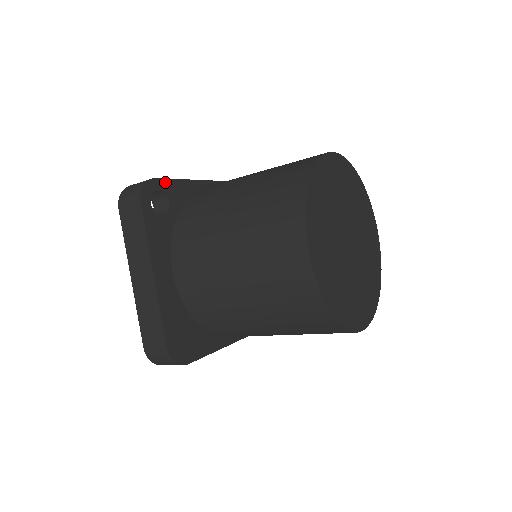
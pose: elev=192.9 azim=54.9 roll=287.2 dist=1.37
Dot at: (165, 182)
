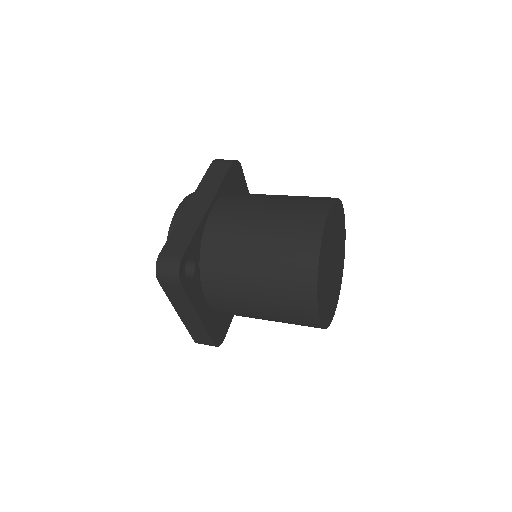
Dot at: (188, 250)
